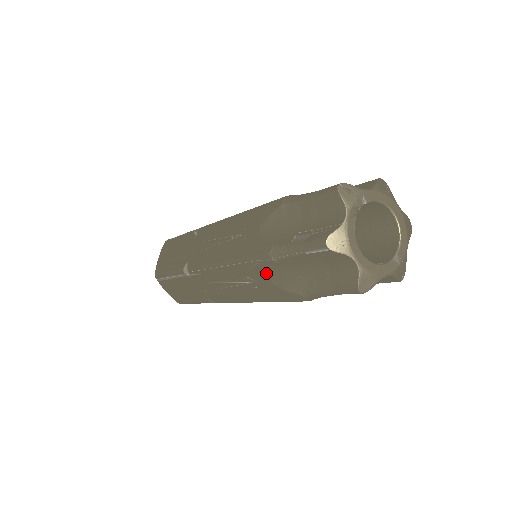
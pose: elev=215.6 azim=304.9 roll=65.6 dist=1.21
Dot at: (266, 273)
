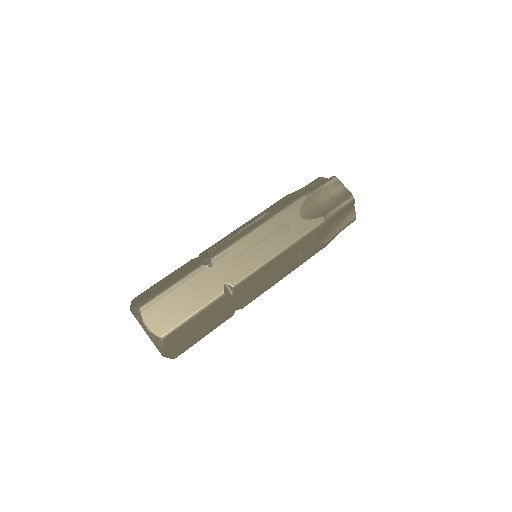
Dot at: (299, 211)
